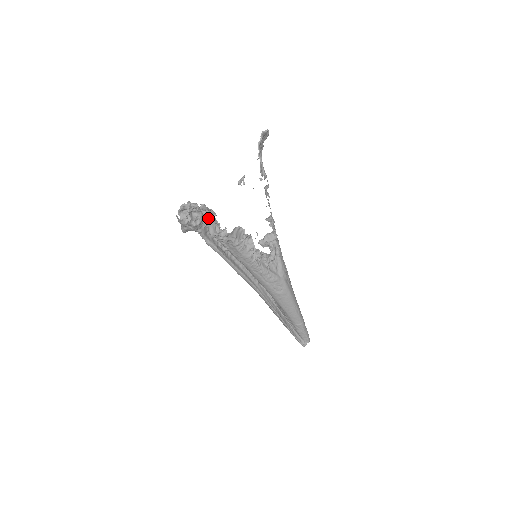
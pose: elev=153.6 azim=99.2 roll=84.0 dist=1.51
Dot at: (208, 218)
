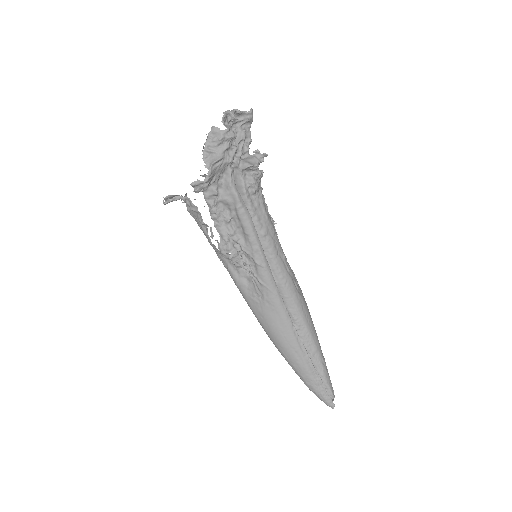
Dot at: (242, 147)
